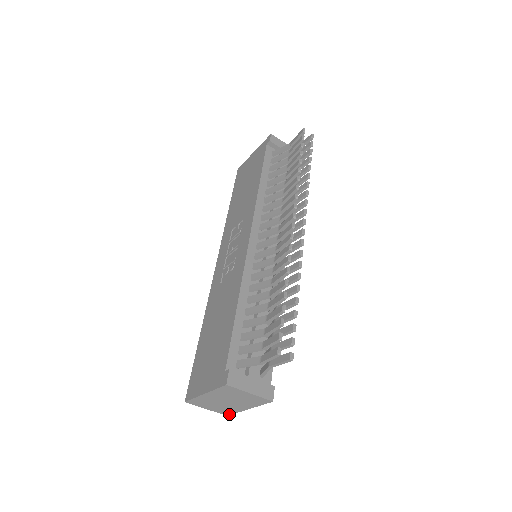
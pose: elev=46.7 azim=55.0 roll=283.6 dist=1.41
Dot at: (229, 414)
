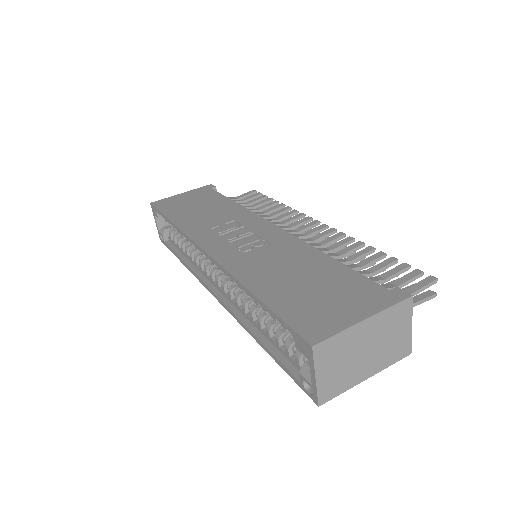
Dot at: (327, 399)
